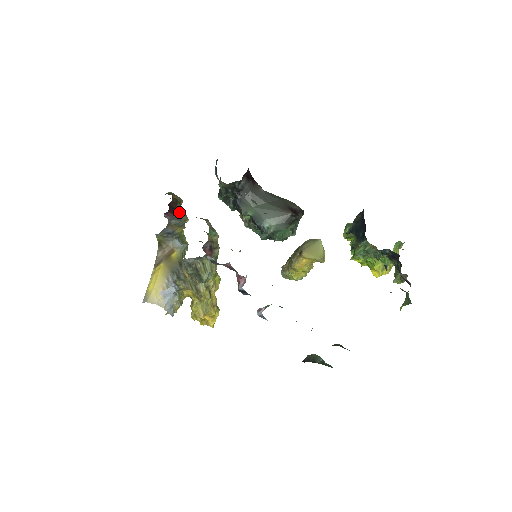
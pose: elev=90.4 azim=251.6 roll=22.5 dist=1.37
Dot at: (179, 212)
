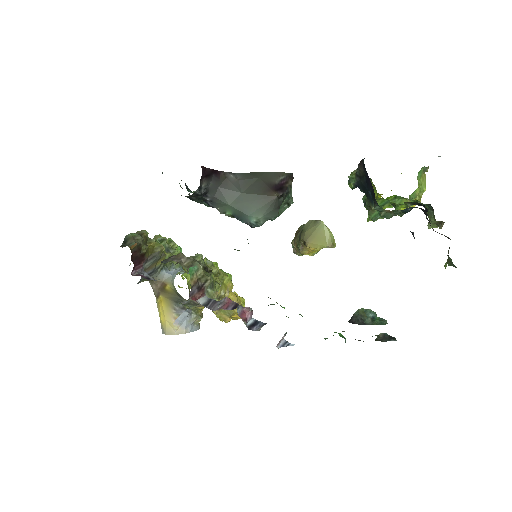
Dot at: (148, 251)
